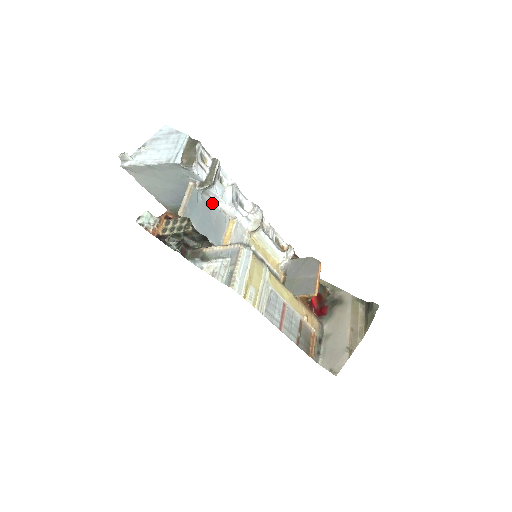
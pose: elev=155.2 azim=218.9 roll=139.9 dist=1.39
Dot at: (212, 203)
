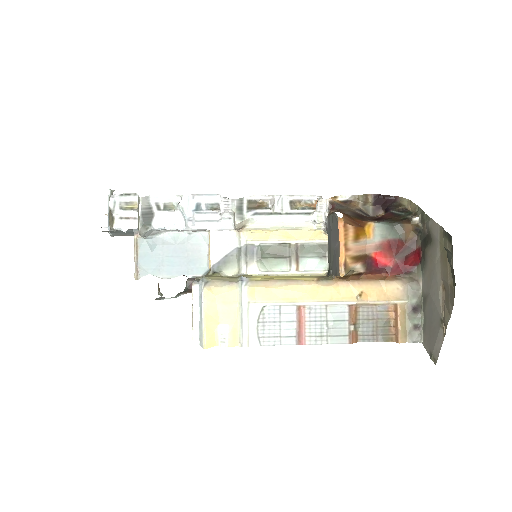
Dot at: (173, 235)
